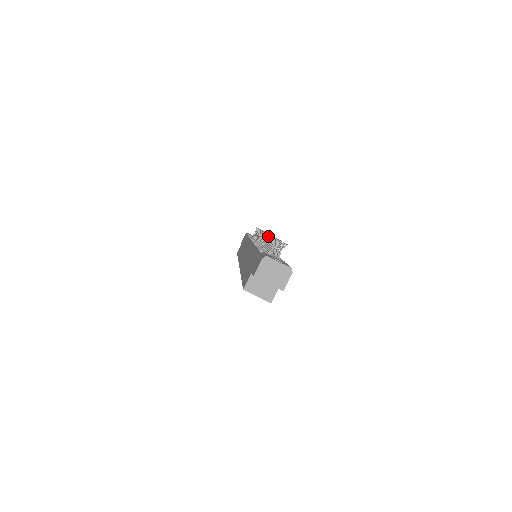
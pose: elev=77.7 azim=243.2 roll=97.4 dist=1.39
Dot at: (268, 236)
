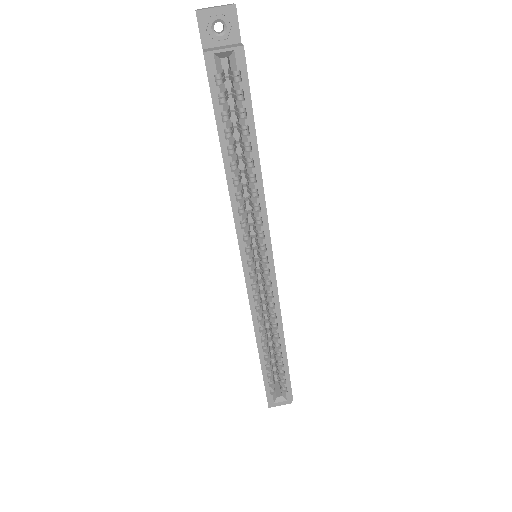
Dot at: occluded
